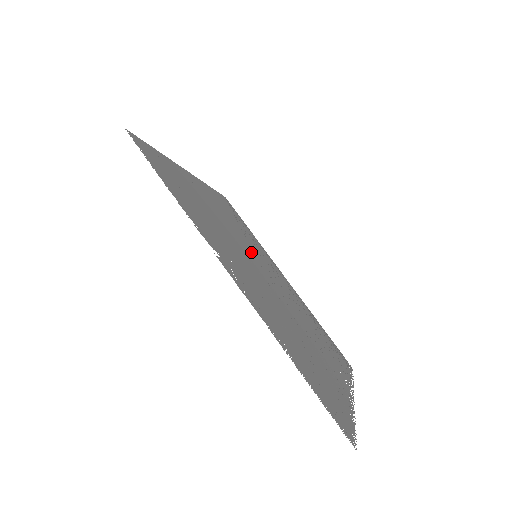
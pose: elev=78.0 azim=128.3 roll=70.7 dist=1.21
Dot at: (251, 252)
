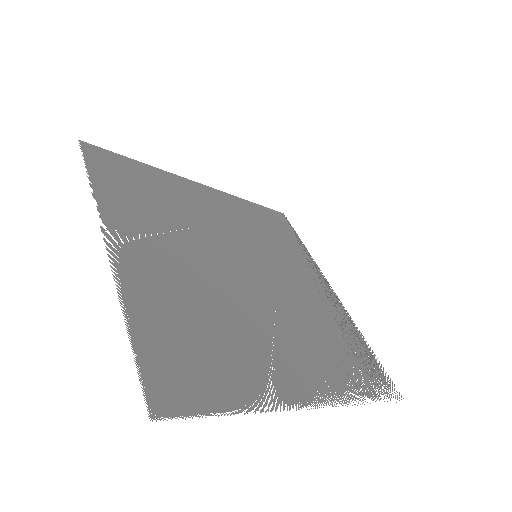
Dot at: (246, 251)
